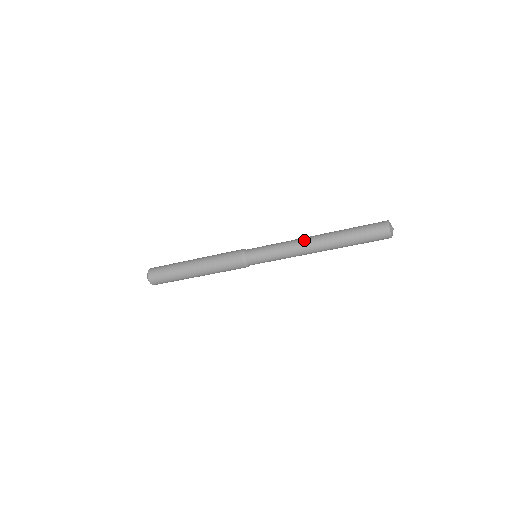
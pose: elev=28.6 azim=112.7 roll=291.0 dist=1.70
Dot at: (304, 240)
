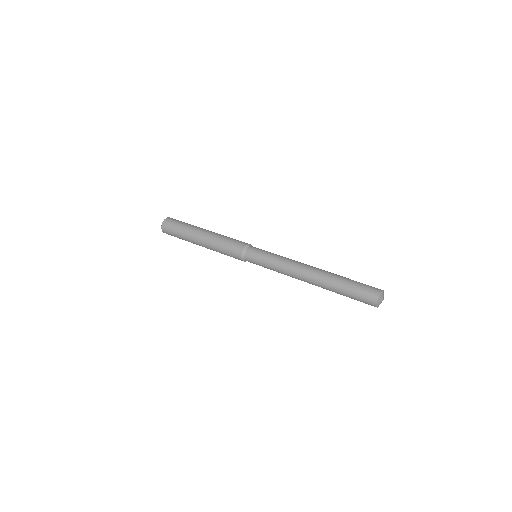
Dot at: (300, 267)
